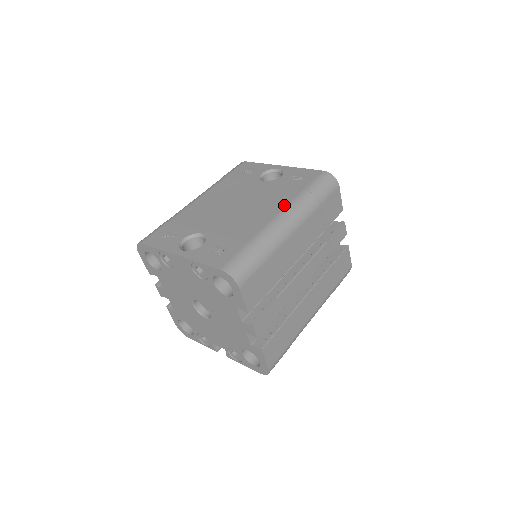
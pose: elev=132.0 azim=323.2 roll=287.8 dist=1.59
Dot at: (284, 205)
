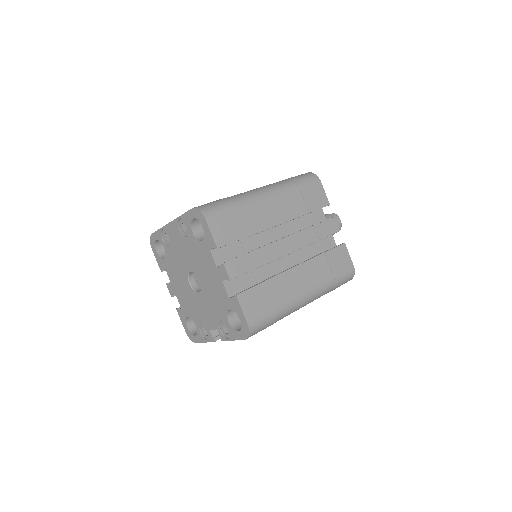
Dot at: occluded
